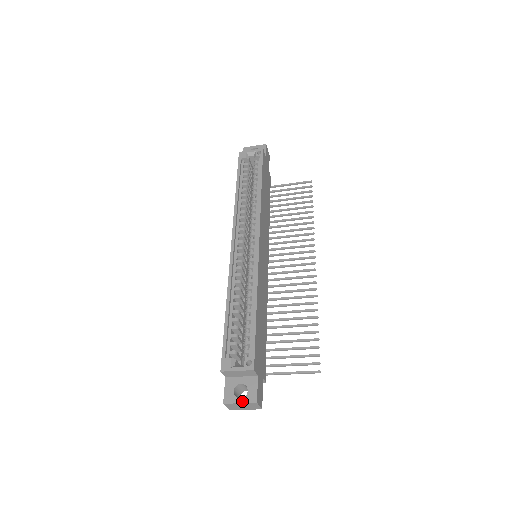
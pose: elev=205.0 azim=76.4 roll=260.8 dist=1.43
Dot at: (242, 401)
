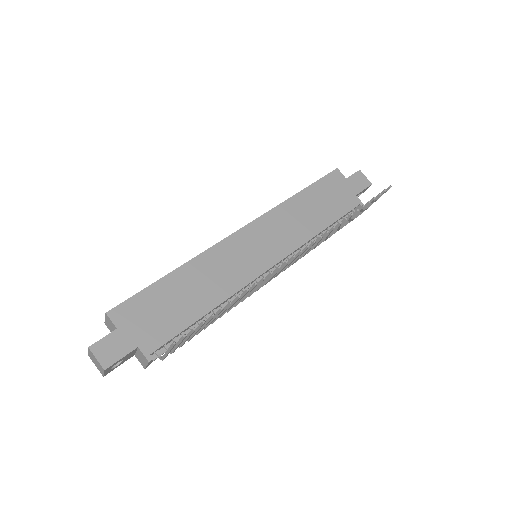
Dot at: occluded
